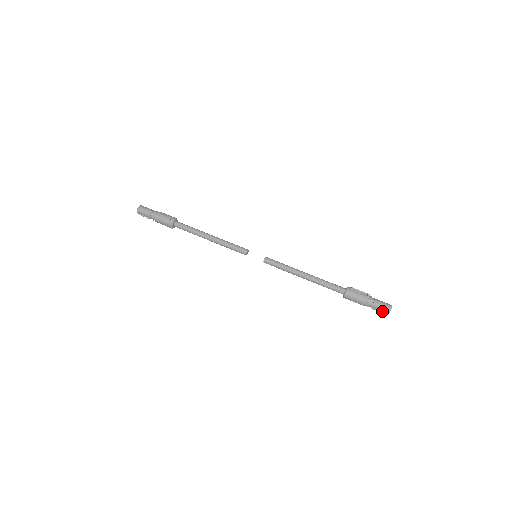
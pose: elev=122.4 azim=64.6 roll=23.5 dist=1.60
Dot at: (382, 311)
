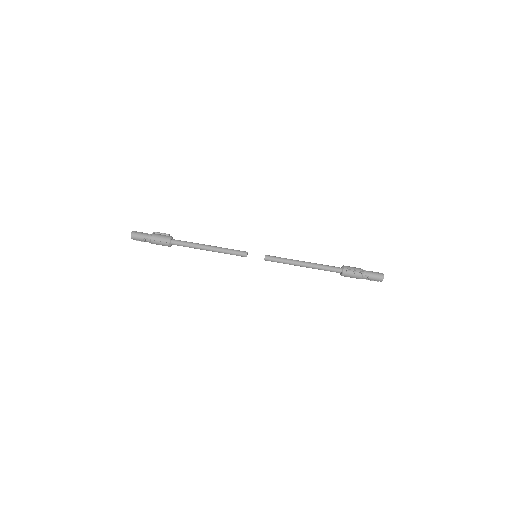
Dot at: occluded
